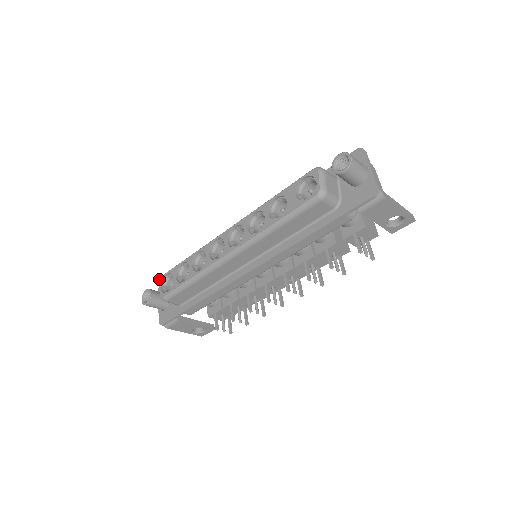
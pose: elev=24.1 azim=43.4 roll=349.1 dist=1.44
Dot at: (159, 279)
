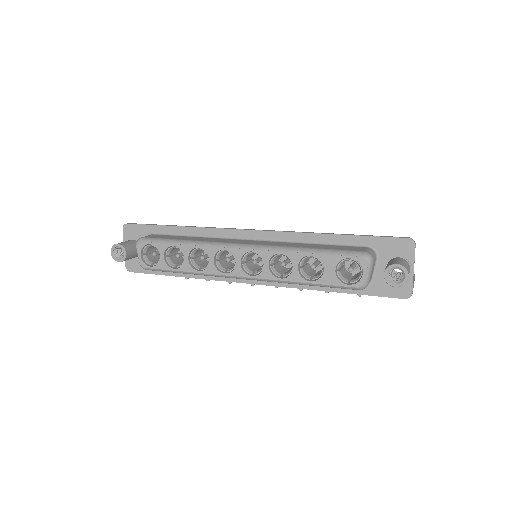
Dot at: (138, 243)
